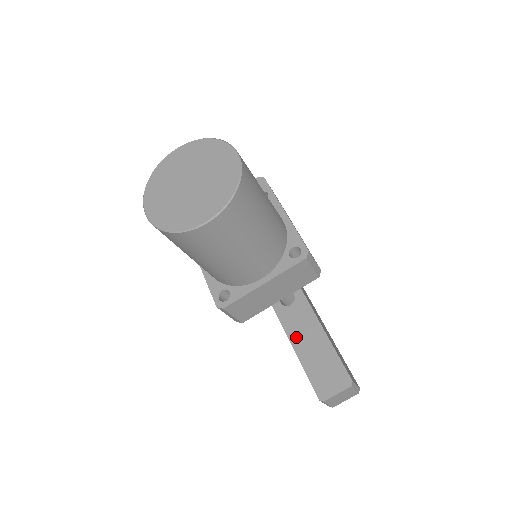
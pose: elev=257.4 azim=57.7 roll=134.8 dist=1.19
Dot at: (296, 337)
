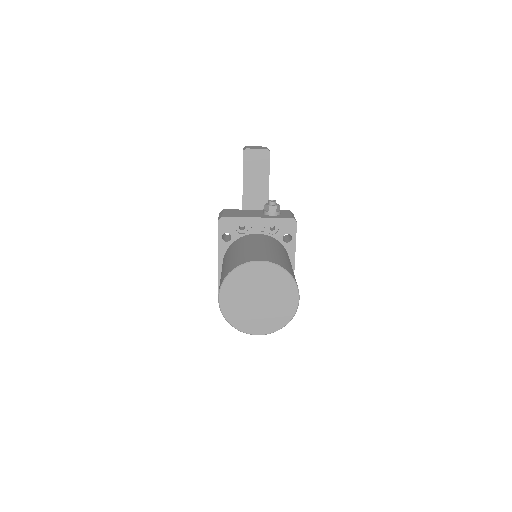
Dot at: occluded
